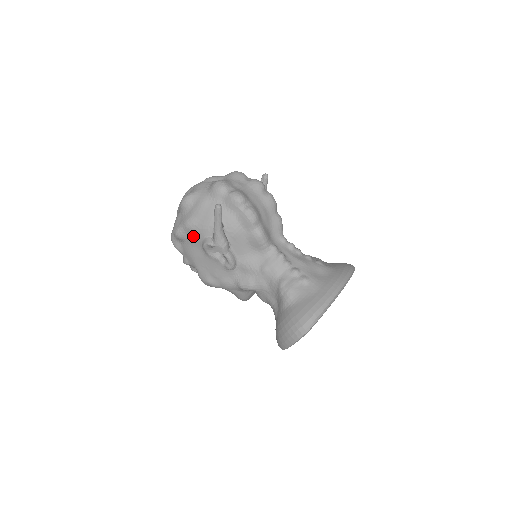
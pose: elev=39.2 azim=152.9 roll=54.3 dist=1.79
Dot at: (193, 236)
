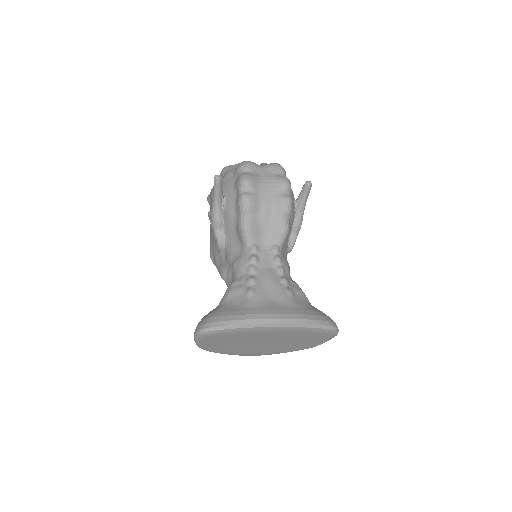
Dot at: occluded
